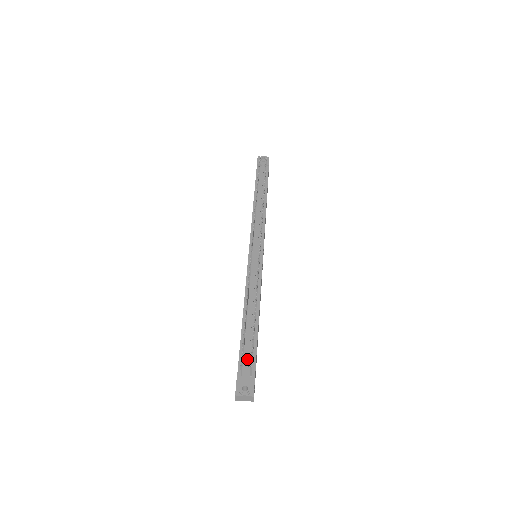
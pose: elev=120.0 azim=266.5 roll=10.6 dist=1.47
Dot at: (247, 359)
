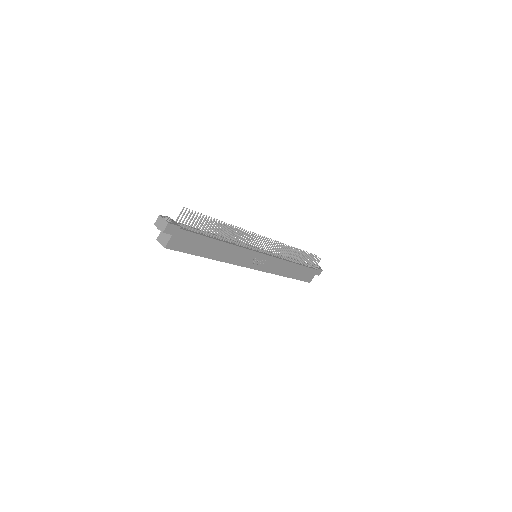
Dot at: (189, 226)
